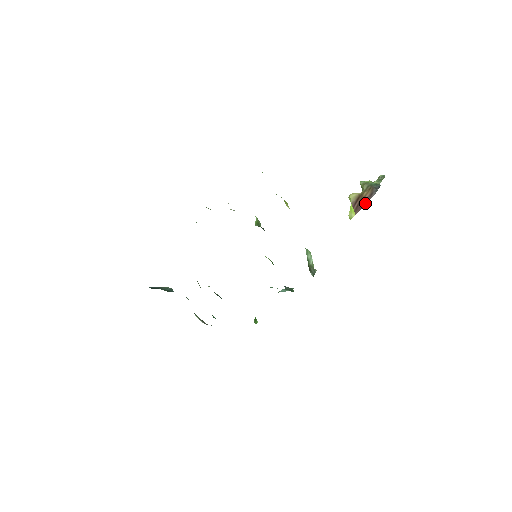
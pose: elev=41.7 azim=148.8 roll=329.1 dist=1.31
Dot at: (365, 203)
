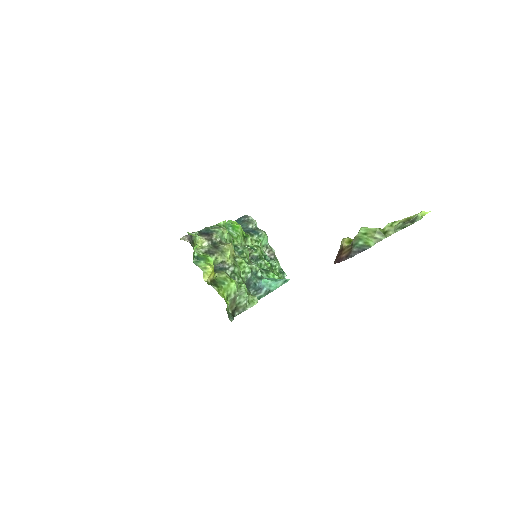
Dot at: (339, 261)
